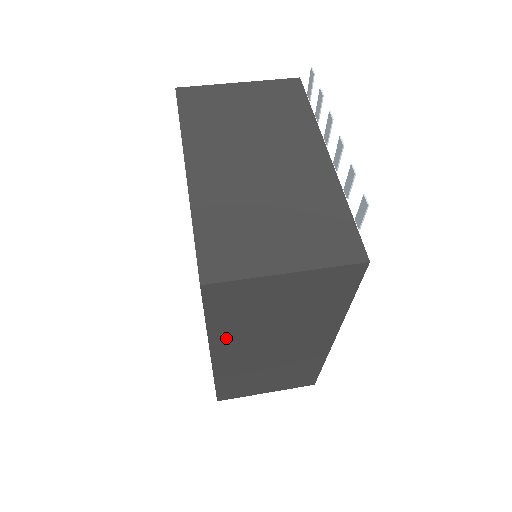
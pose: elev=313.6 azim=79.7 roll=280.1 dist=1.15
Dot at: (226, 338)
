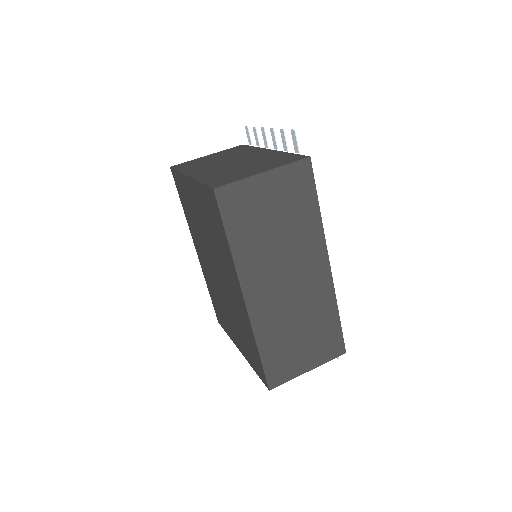
Dot at: (247, 263)
